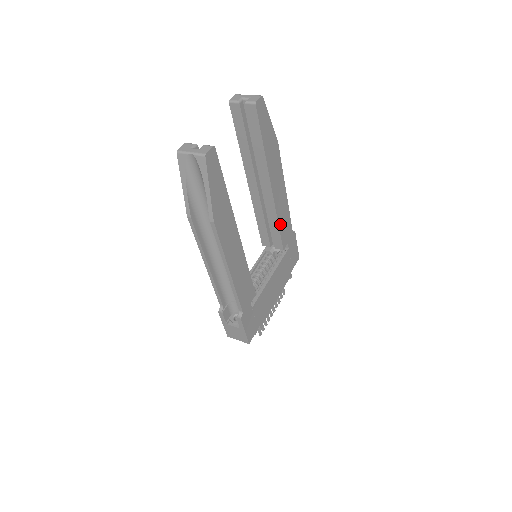
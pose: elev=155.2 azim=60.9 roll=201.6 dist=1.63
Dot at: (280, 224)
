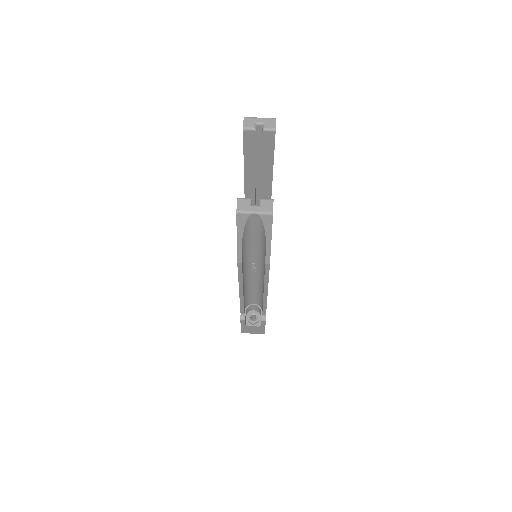
Dot at: occluded
